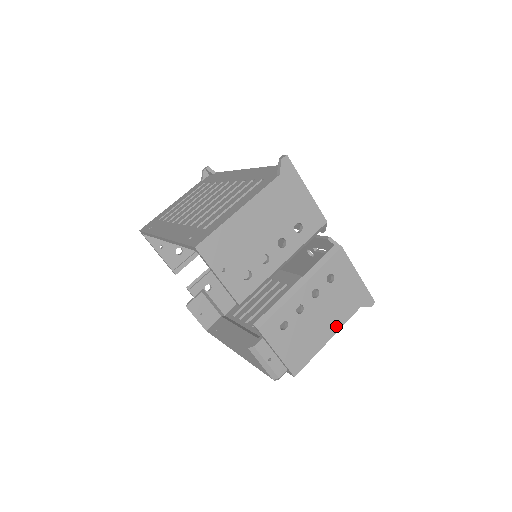
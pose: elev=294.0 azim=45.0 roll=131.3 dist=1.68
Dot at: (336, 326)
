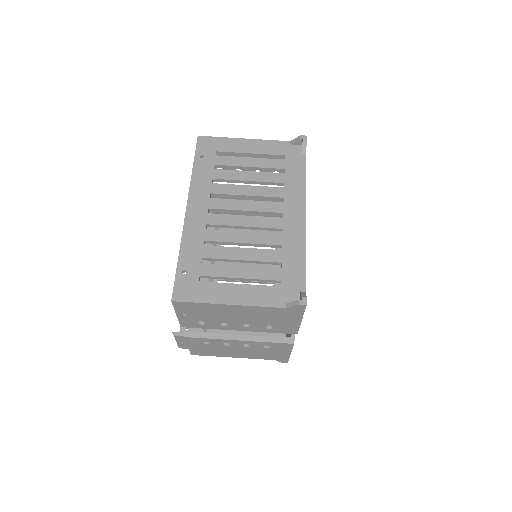
Dot at: (245, 357)
